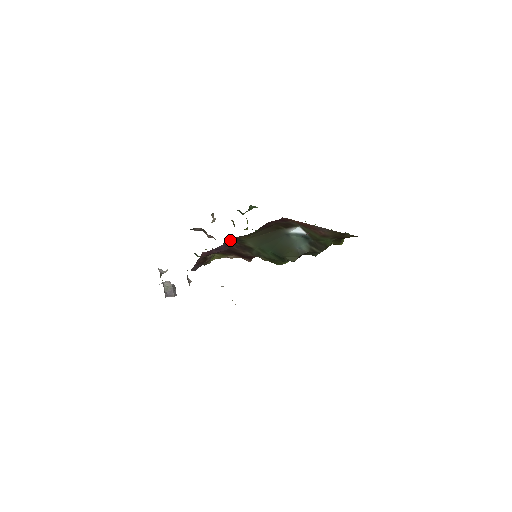
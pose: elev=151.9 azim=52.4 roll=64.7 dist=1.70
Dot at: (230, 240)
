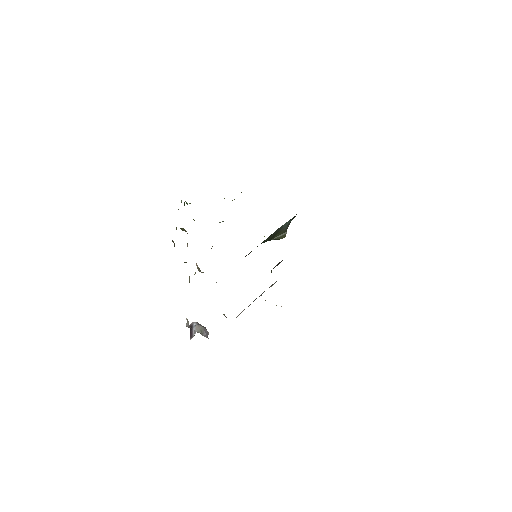
Dot at: occluded
